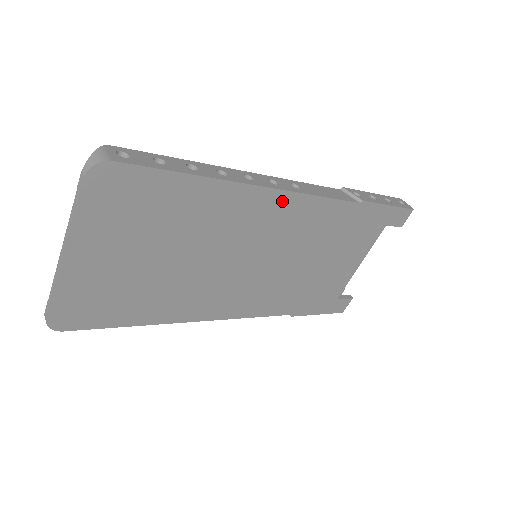
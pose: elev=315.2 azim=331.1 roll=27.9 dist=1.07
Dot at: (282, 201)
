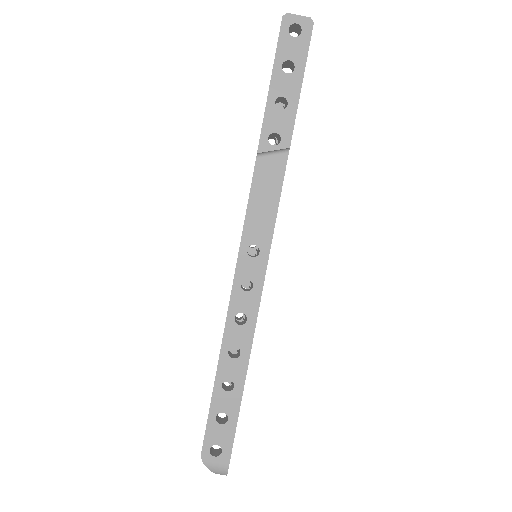
Dot at: occluded
